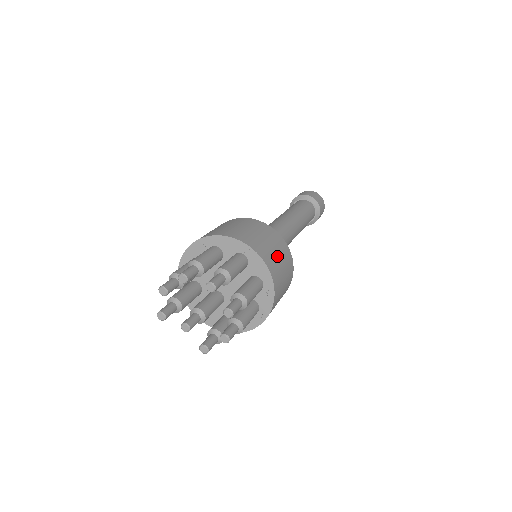
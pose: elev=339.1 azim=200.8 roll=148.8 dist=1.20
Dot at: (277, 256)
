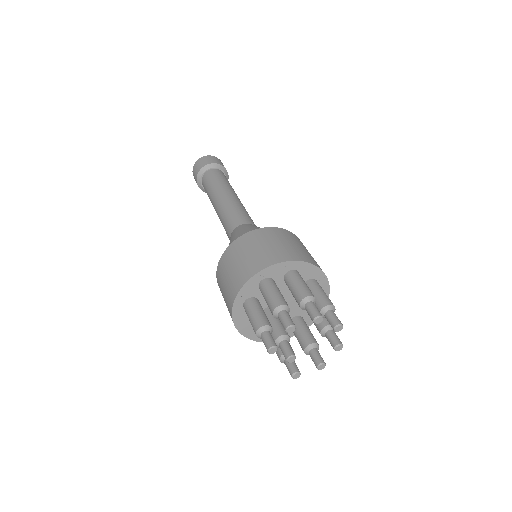
Dot at: occluded
